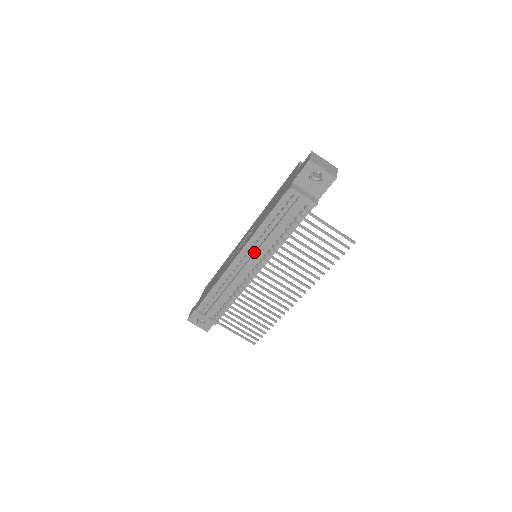
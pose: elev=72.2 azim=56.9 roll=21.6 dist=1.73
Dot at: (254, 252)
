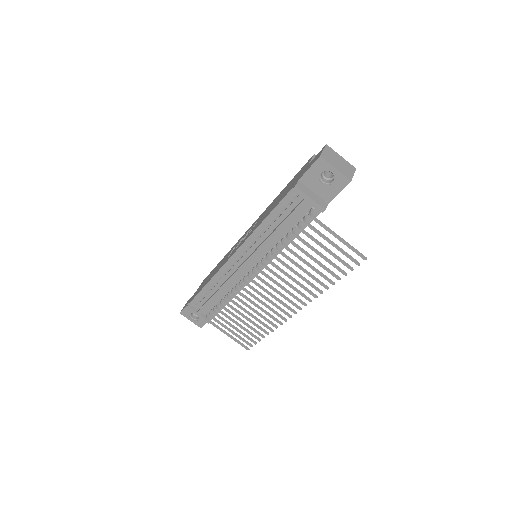
Dot at: (251, 253)
